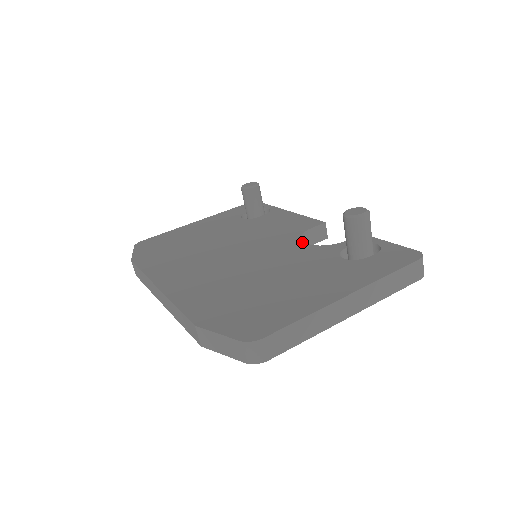
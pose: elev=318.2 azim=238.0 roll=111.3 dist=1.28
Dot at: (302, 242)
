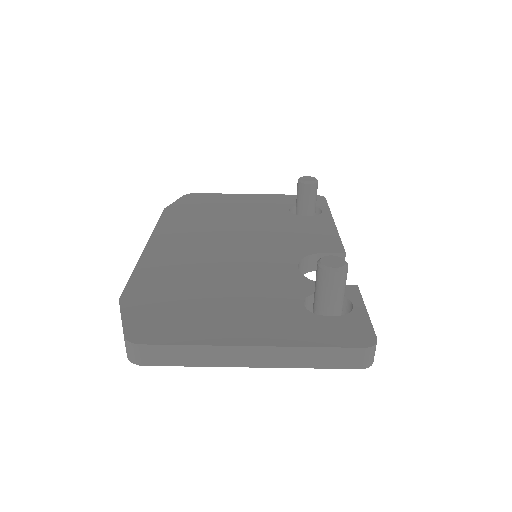
Dot at: (297, 264)
